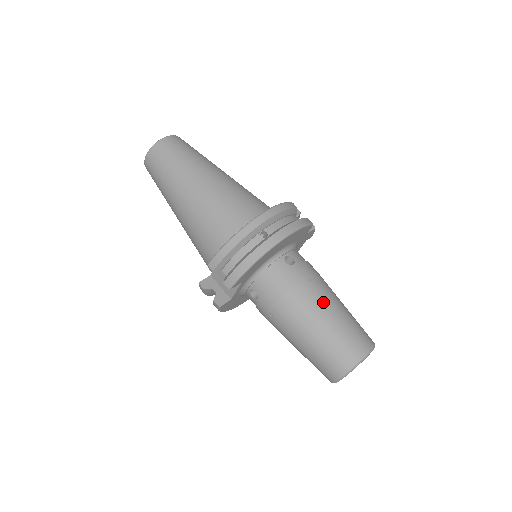
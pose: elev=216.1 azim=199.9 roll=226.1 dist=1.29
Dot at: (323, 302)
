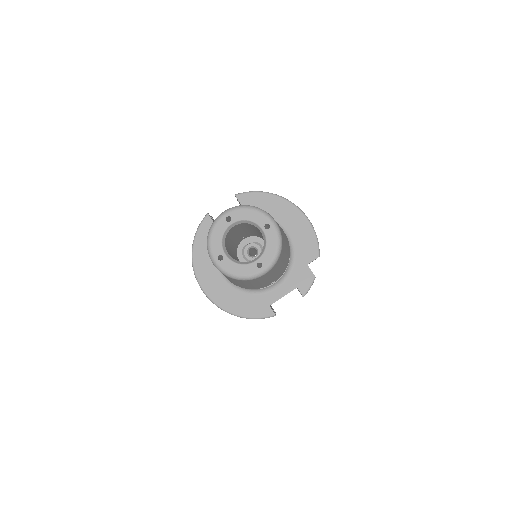
Dot at: occluded
